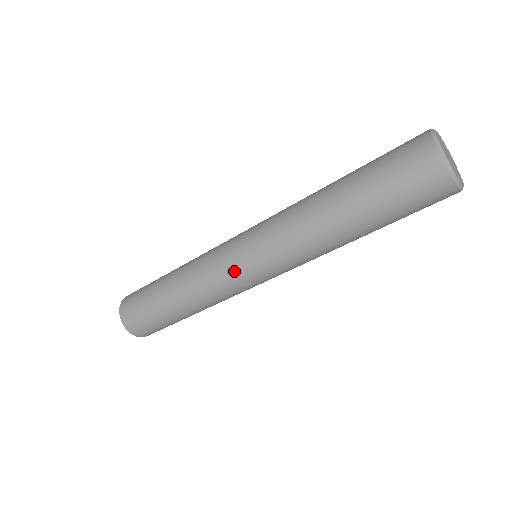
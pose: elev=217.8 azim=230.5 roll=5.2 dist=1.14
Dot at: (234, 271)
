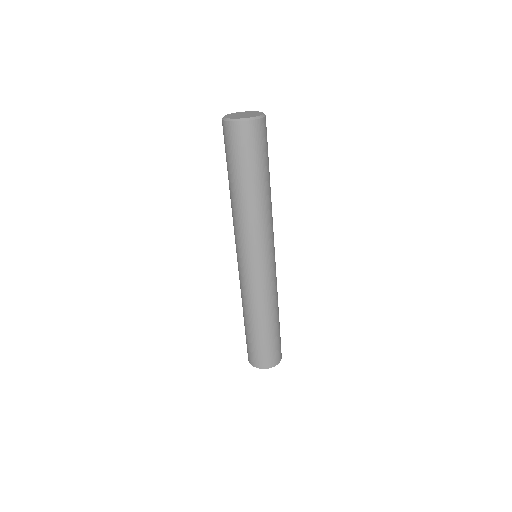
Dot at: occluded
